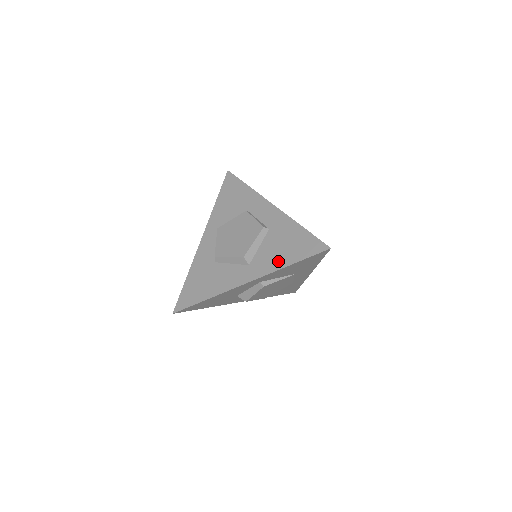
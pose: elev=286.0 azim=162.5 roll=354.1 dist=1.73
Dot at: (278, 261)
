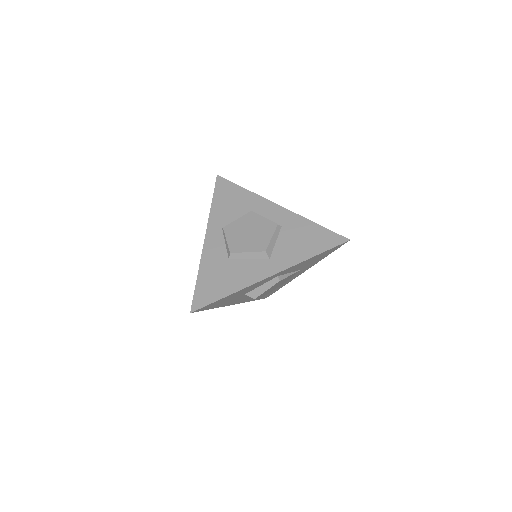
Dot at: (300, 254)
